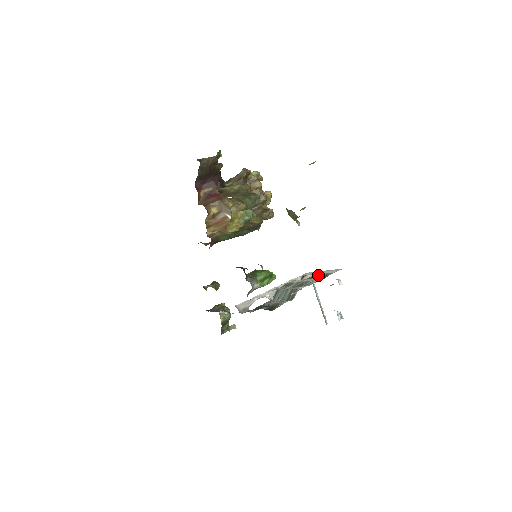
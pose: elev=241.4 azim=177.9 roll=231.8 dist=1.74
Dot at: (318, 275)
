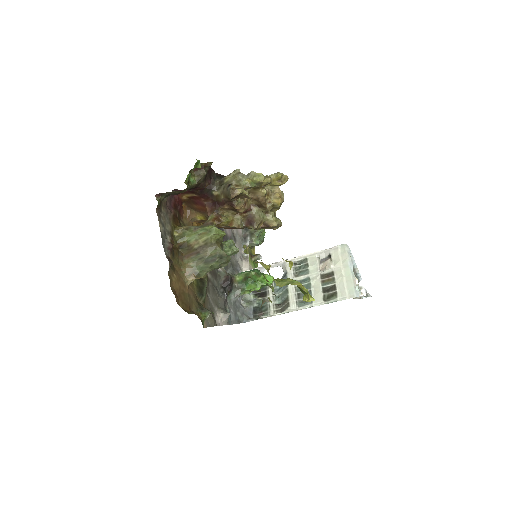
Dot at: (331, 283)
